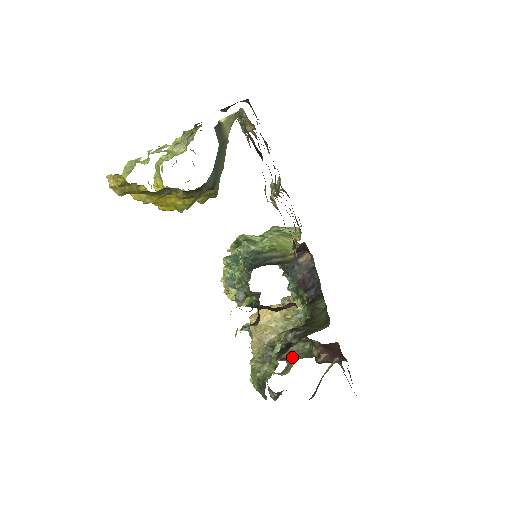
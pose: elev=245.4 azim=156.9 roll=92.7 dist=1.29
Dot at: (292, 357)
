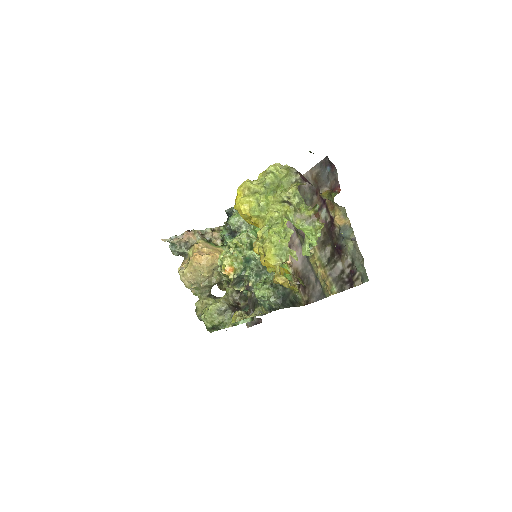
Dot at: occluded
